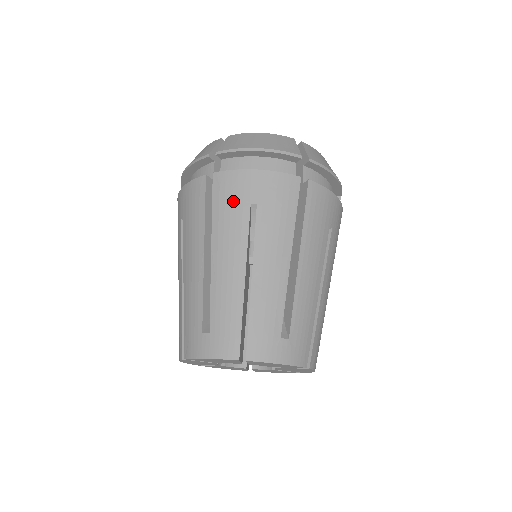
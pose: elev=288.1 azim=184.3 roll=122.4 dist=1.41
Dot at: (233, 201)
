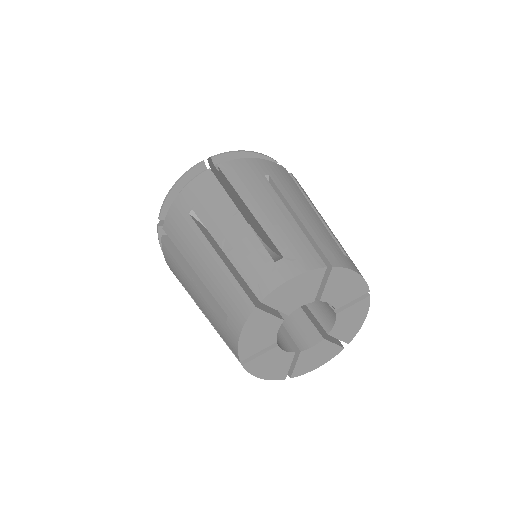
Dot at: (180, 225)
